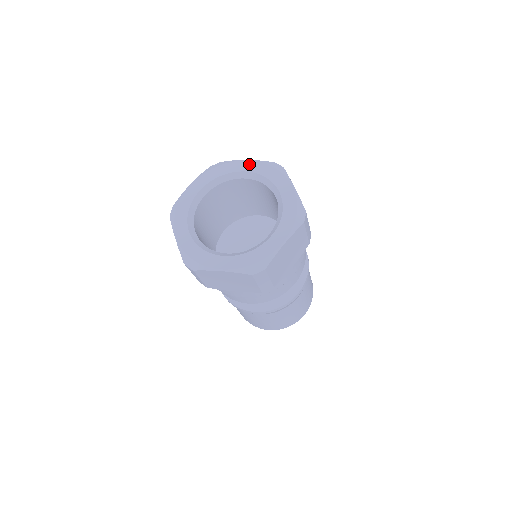
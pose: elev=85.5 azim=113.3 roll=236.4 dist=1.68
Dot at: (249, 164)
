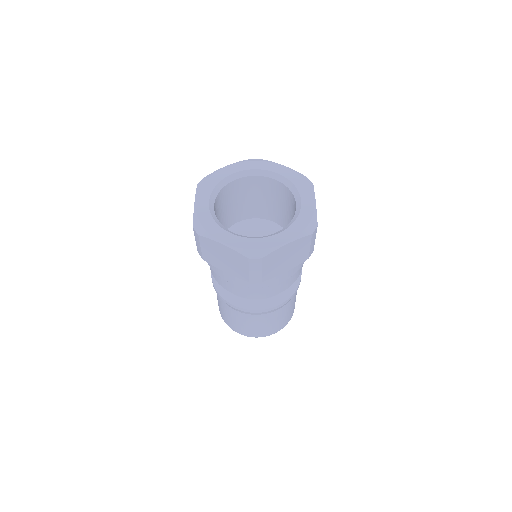
Dot at: (284, 169)
